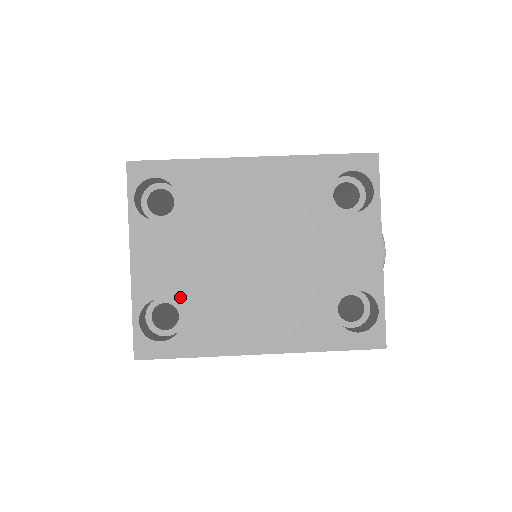
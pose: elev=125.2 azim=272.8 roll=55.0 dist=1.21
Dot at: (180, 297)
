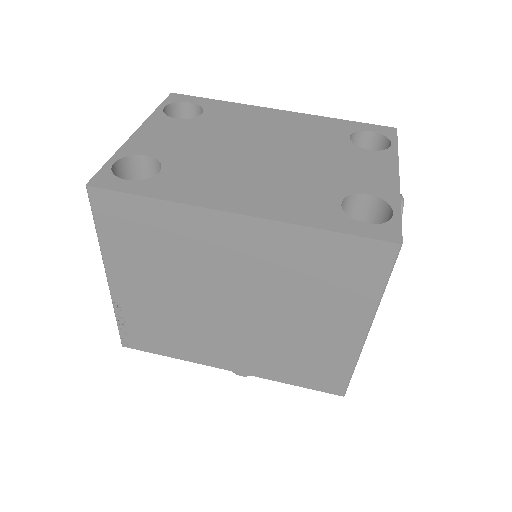
Dot at: (169, 159)
